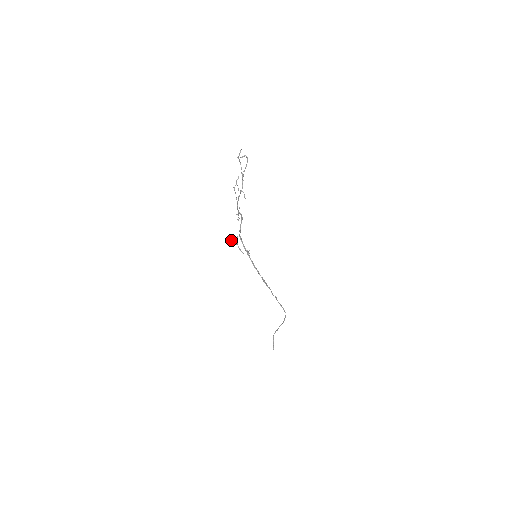
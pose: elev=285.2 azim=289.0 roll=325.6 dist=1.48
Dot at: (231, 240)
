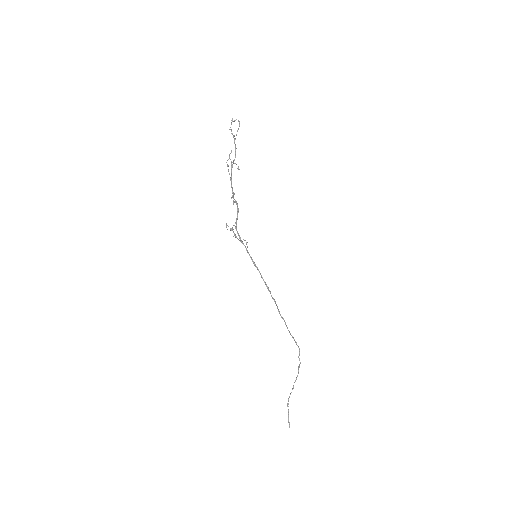
Dot at: occluded
